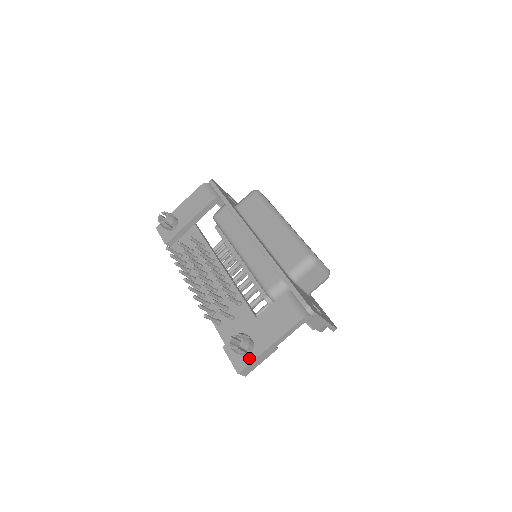
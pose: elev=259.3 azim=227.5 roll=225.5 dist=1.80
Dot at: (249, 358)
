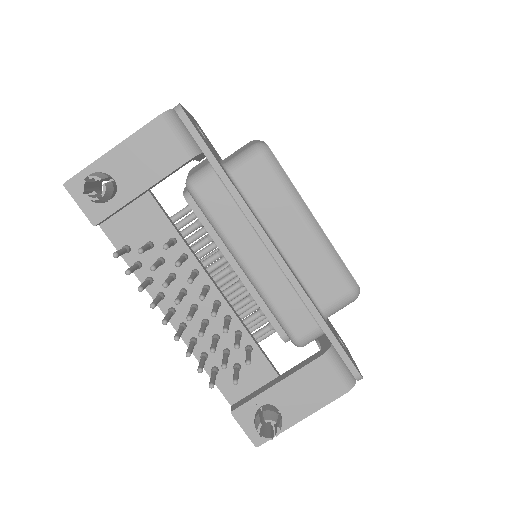
Dot at: occluded
